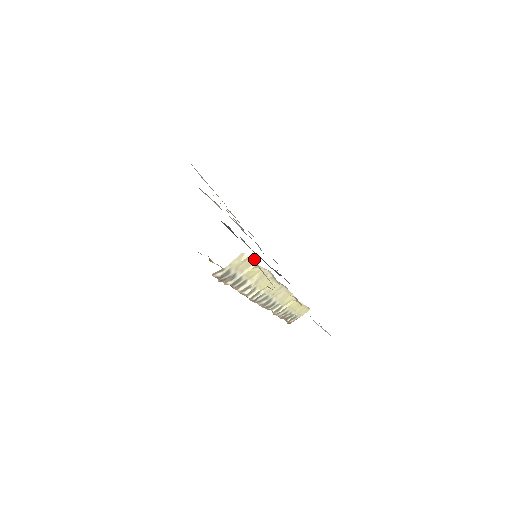
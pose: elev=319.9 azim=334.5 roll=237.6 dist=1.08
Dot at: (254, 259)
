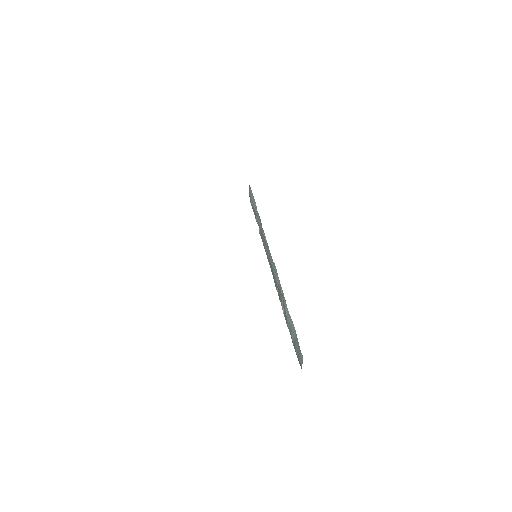
Dot at: occluded
